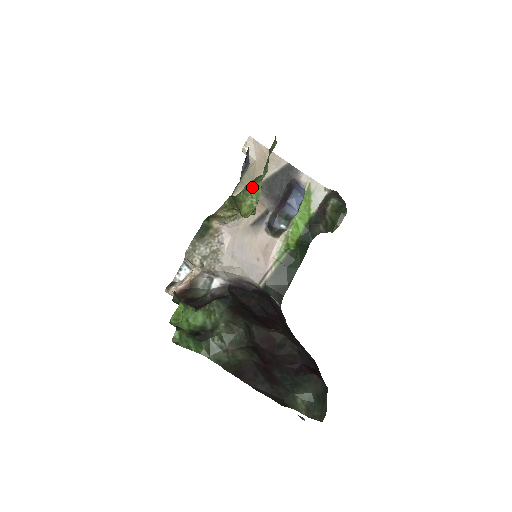
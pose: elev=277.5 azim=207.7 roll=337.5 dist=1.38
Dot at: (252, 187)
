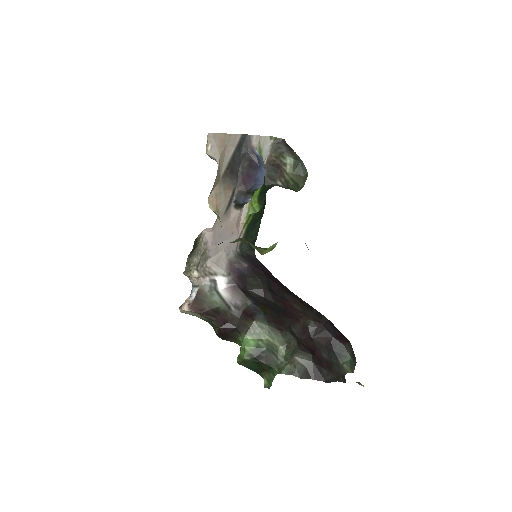
Dot at: occluded
